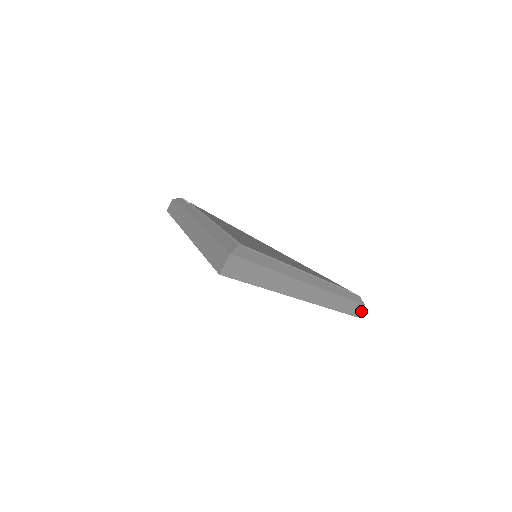
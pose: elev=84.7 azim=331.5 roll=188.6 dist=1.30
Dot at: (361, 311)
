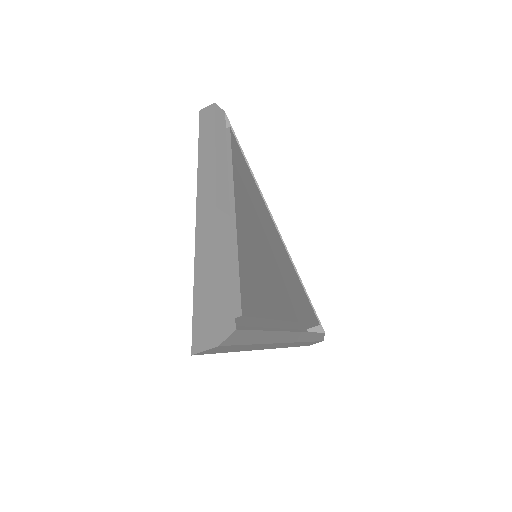
Dot at: occluded
